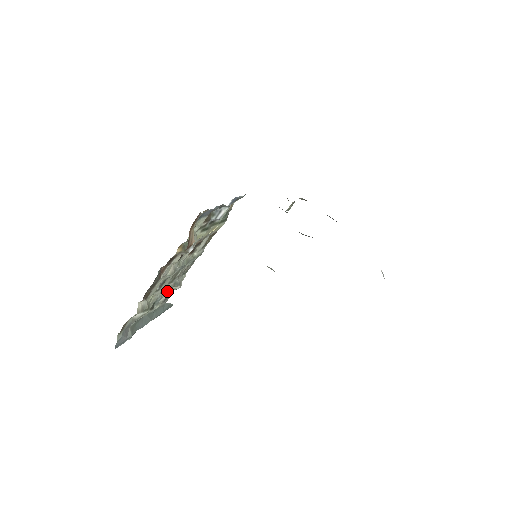
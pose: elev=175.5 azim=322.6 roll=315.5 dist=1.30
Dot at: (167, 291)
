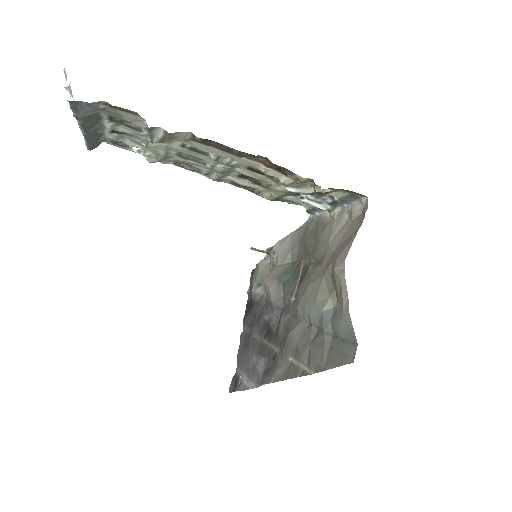
Dot at: (154, 149)
